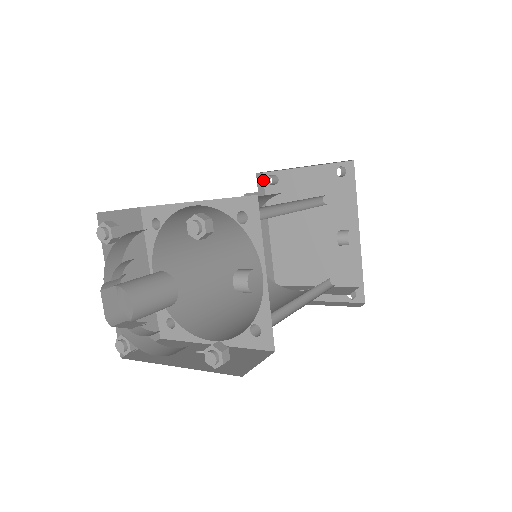
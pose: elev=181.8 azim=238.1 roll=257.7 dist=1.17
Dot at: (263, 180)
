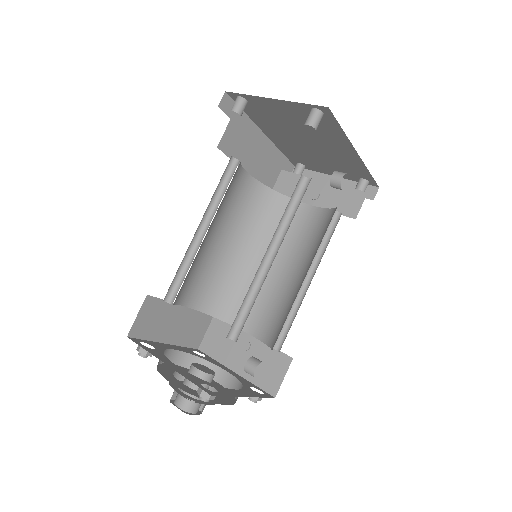
Dot at: (230, 97)
